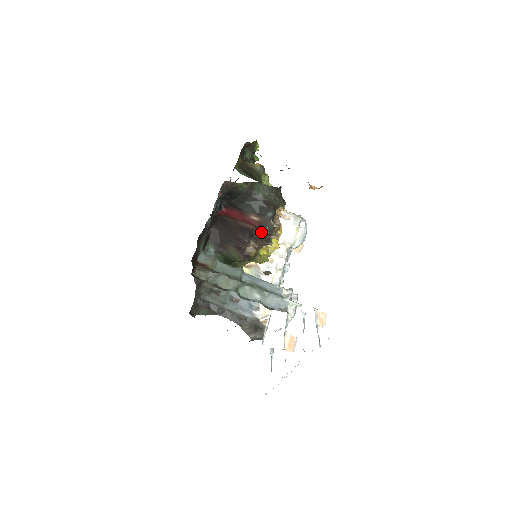
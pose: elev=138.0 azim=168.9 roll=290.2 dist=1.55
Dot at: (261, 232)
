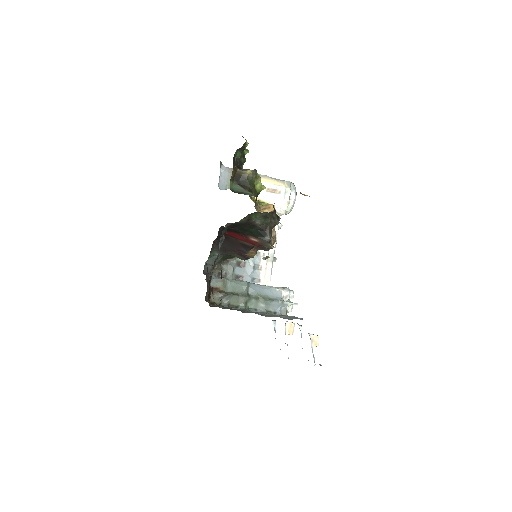
Dot at: occluded
